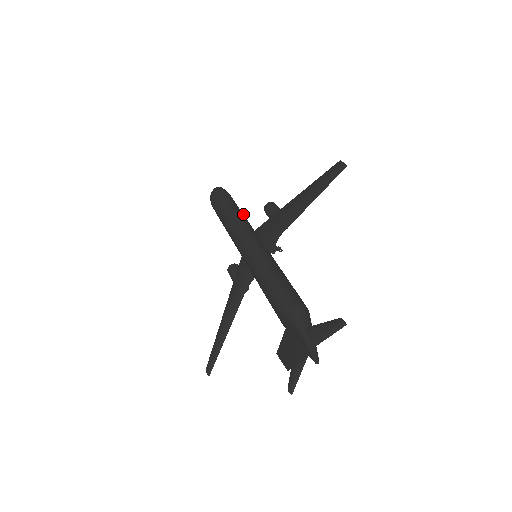
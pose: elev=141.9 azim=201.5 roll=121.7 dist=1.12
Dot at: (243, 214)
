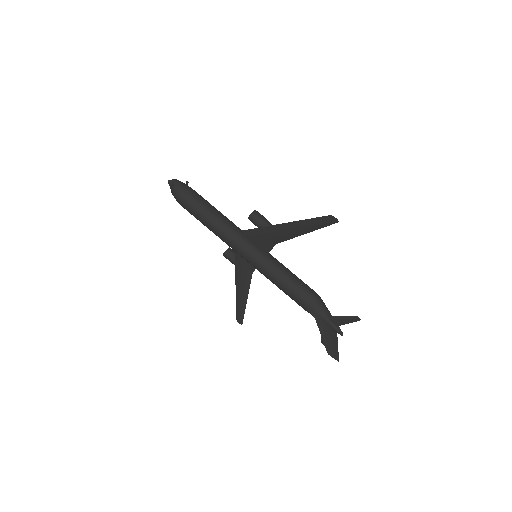
Dot at: (220, 213)
